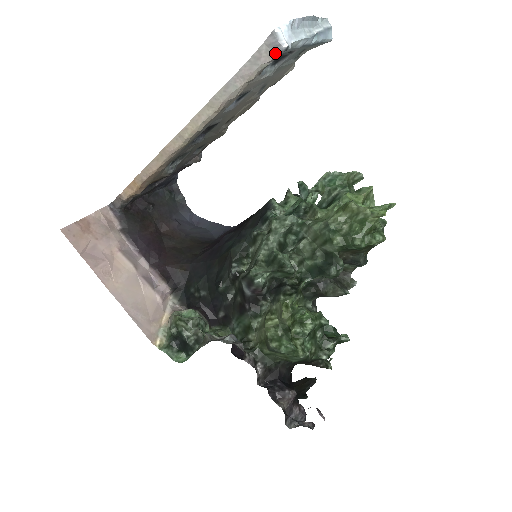
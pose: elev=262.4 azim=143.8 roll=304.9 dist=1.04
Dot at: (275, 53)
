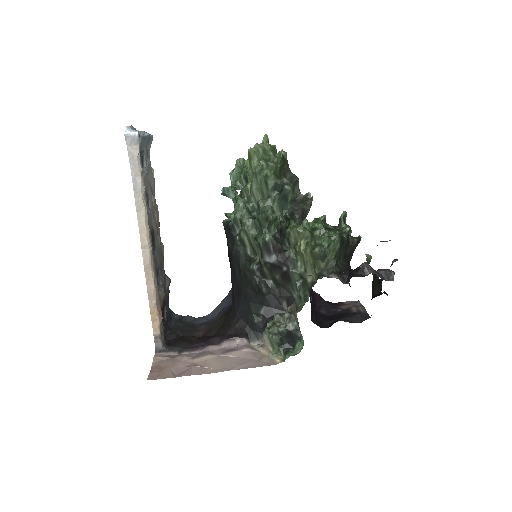
Dot at: (137, 144)
